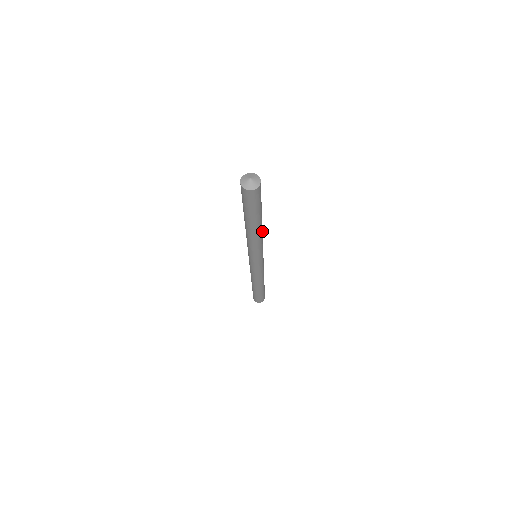
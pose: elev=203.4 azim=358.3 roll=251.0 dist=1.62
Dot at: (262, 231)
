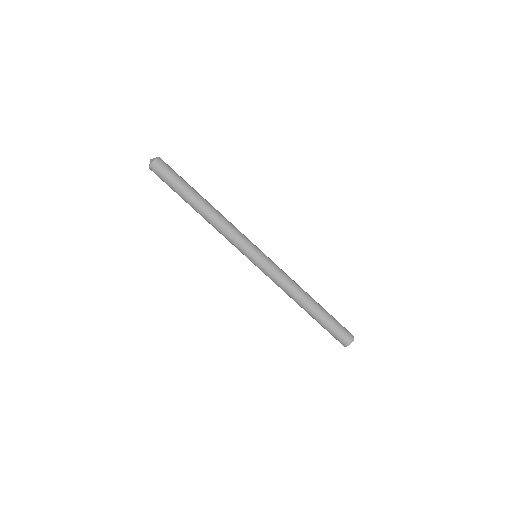
Dot at: (219, 213)
